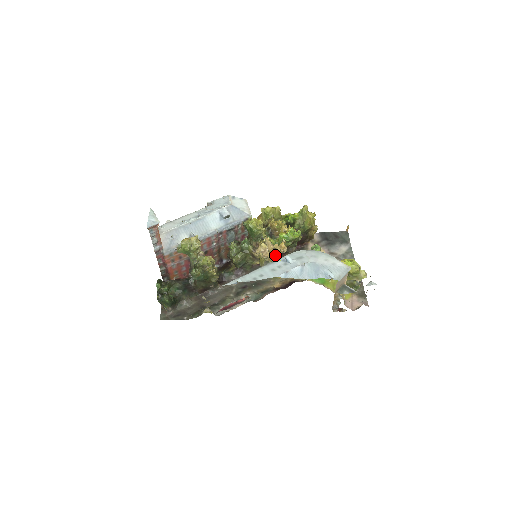
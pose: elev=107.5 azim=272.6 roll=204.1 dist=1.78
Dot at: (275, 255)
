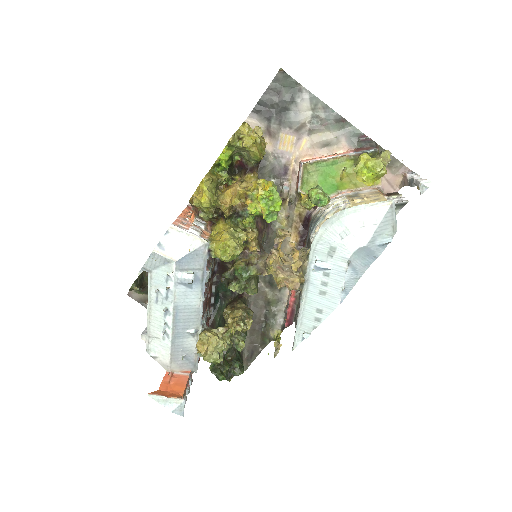
Dot at: (262, 221)
